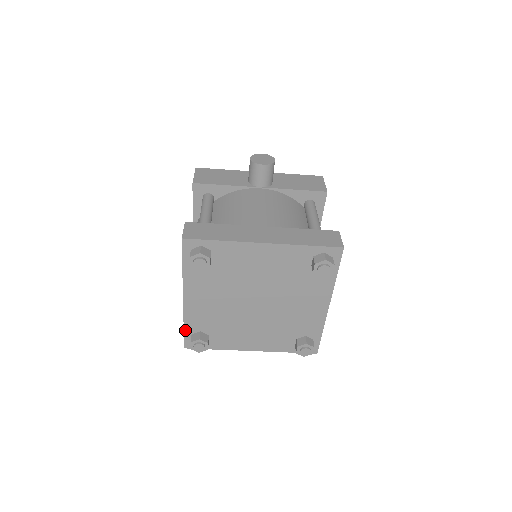
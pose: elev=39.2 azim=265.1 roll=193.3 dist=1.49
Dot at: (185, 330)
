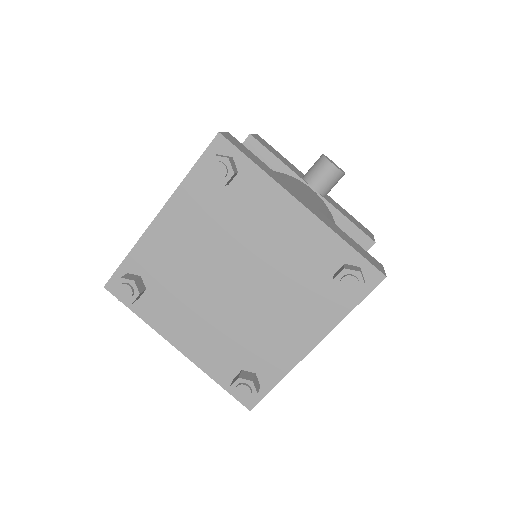
Dot at: (125, 261)
